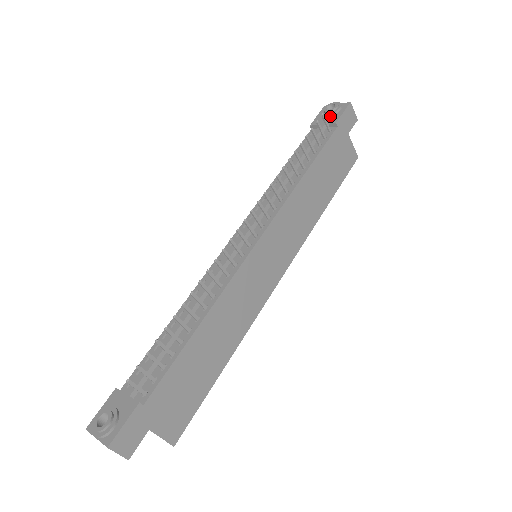
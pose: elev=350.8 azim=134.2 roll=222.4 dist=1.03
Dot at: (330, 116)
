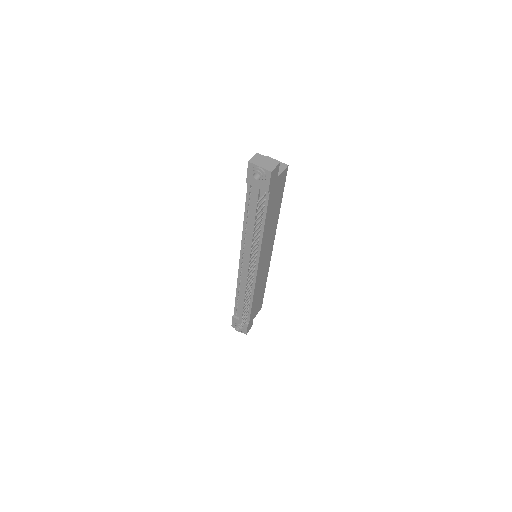
Dot at: (260, 182)
